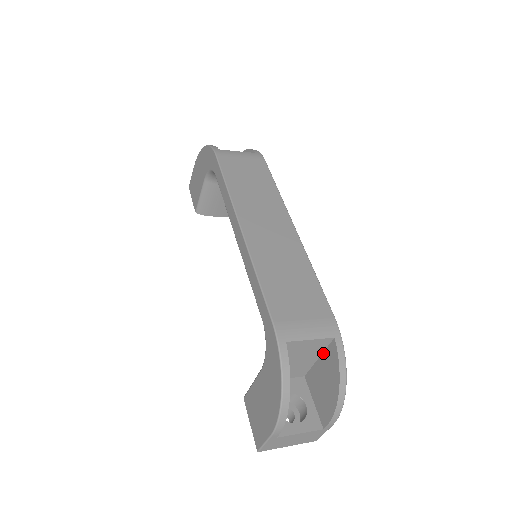
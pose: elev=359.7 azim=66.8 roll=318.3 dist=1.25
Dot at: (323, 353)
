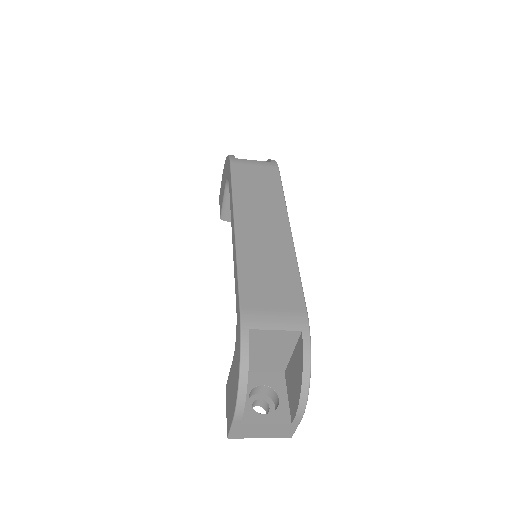
Dot at: (295, 347)
